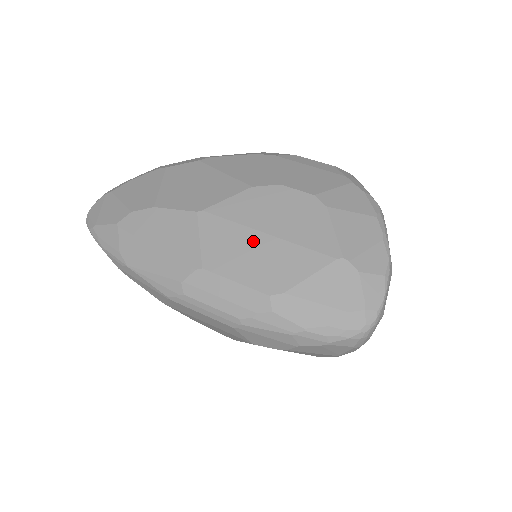
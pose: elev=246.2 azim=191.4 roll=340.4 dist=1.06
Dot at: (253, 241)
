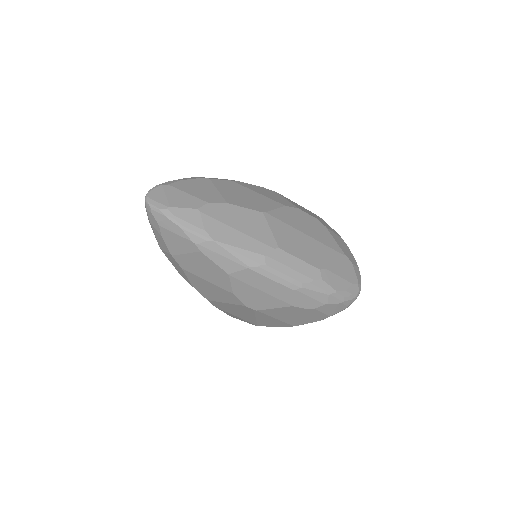
Dot at: (301, 237)
